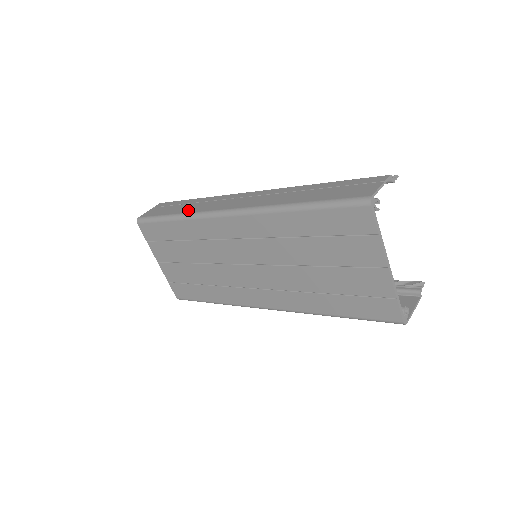
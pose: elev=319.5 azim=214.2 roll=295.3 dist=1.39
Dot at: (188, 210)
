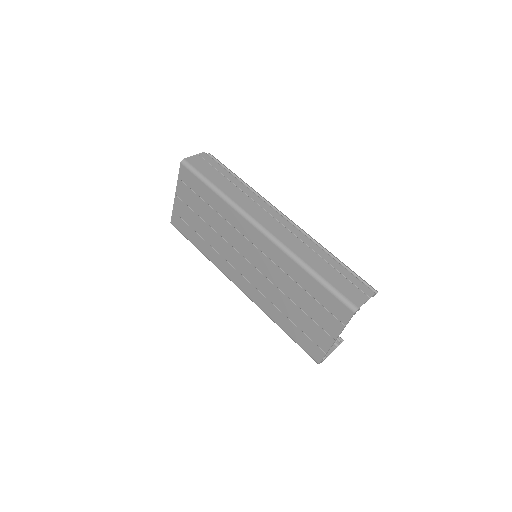
Dot at: (230, 194)
